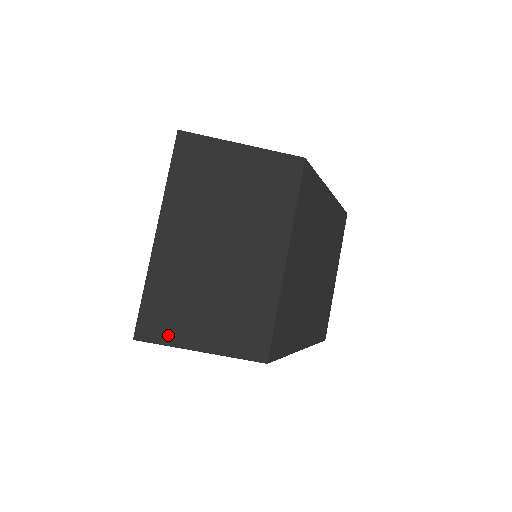
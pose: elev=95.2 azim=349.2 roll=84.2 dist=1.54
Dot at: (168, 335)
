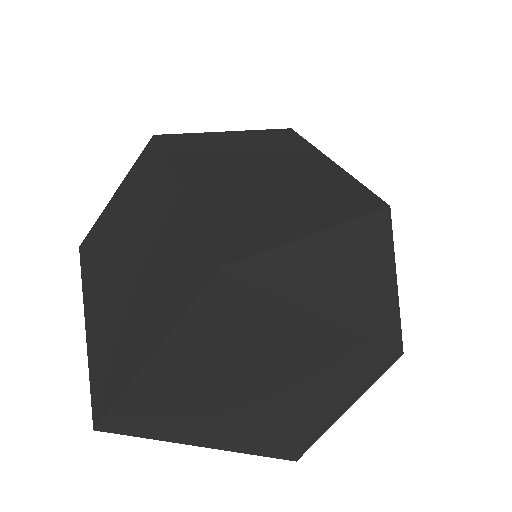
Dot at: (119, 382)
